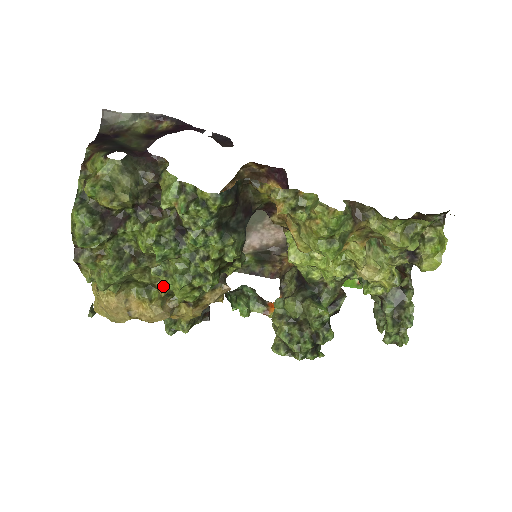
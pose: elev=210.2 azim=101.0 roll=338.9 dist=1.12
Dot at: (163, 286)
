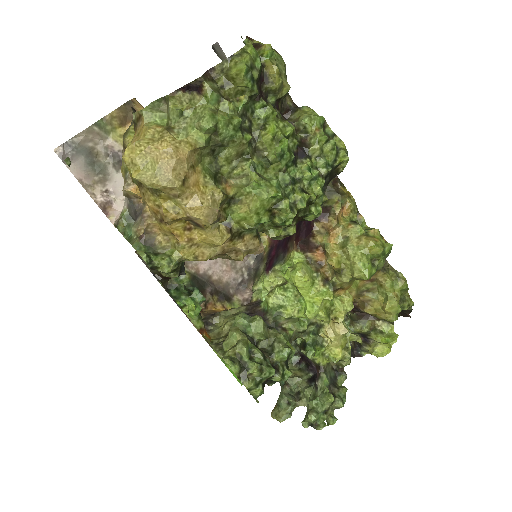
Dot at: (254, 181)
